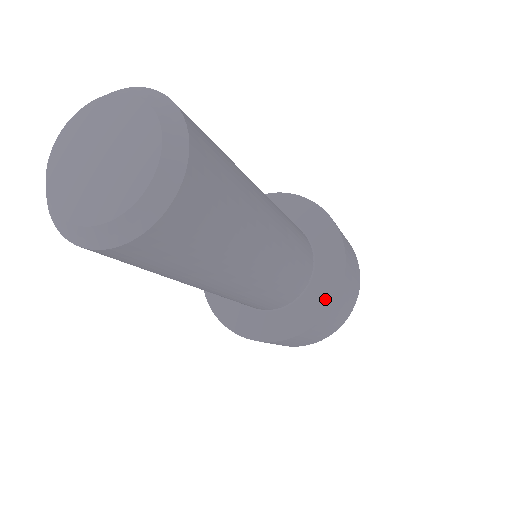
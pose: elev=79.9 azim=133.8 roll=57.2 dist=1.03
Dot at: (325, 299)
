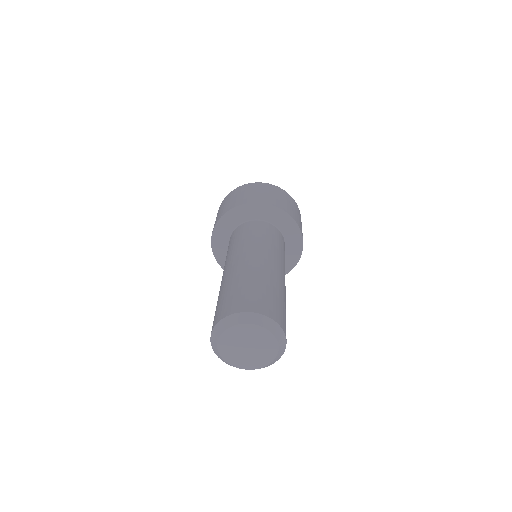
Dot at: (294, 258)
